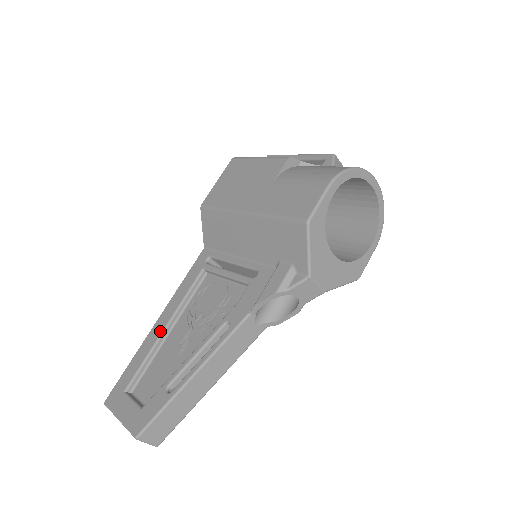
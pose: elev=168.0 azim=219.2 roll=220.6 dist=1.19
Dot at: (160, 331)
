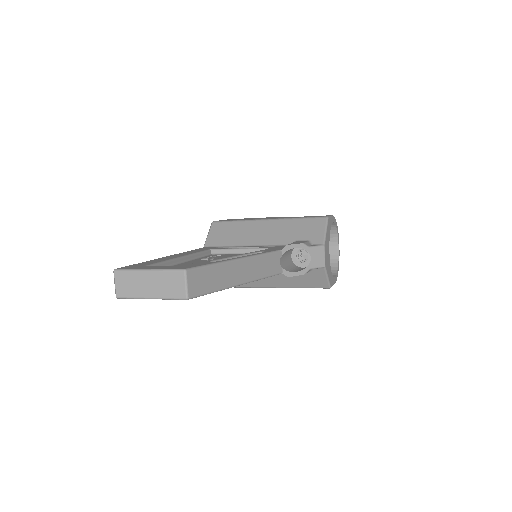
Dot at: (177, 256)
